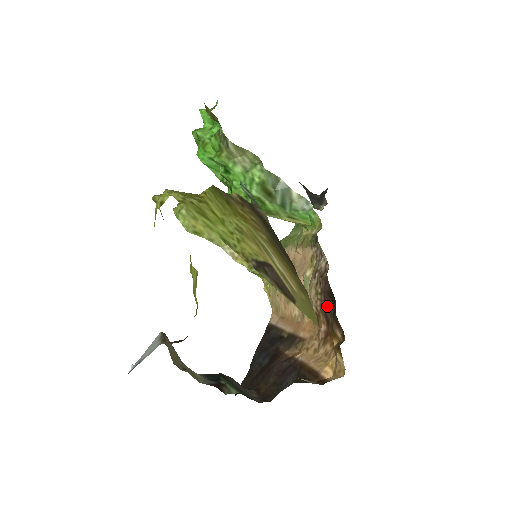
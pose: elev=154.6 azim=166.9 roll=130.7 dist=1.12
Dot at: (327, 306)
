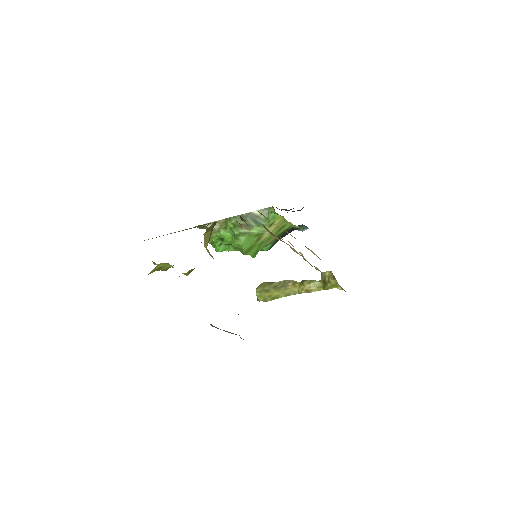
Dot at: occluded
